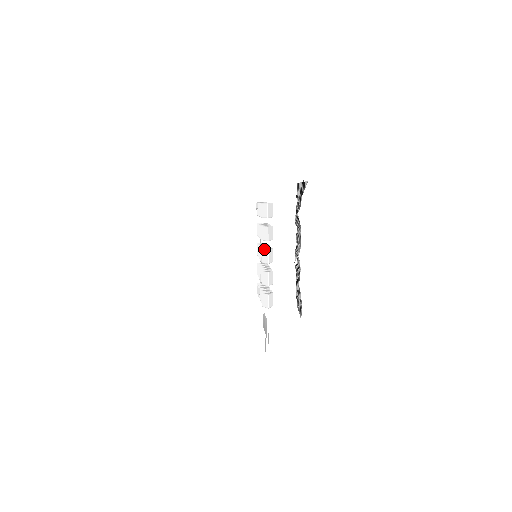
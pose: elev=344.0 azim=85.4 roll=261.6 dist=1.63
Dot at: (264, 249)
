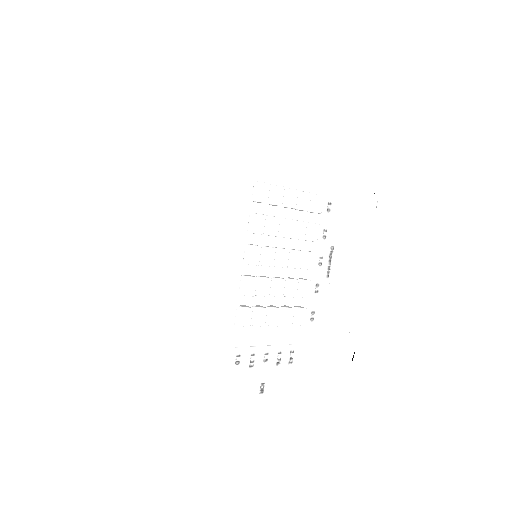
Dot at: (249, 244)
